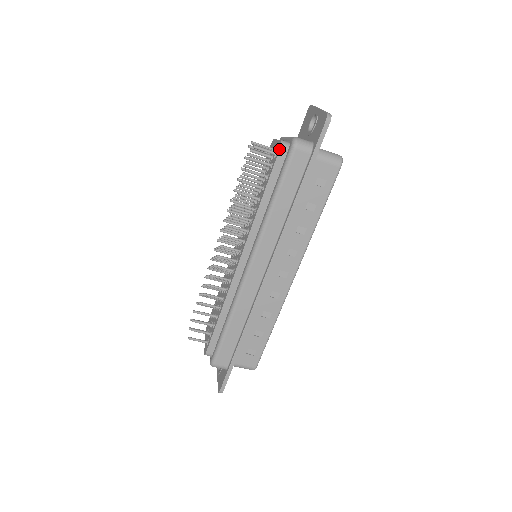
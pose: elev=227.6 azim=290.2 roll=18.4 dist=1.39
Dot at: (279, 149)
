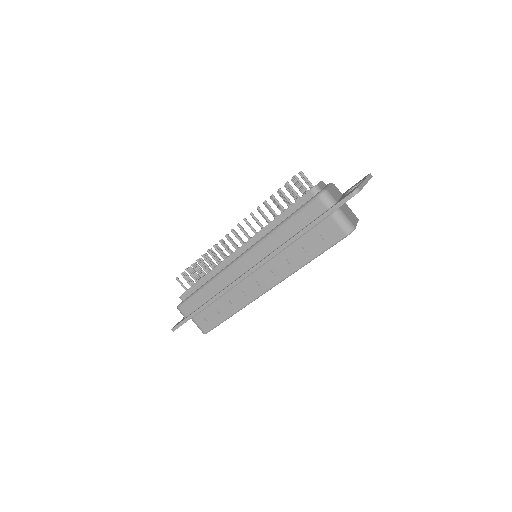
Dot at: (309, 190)
